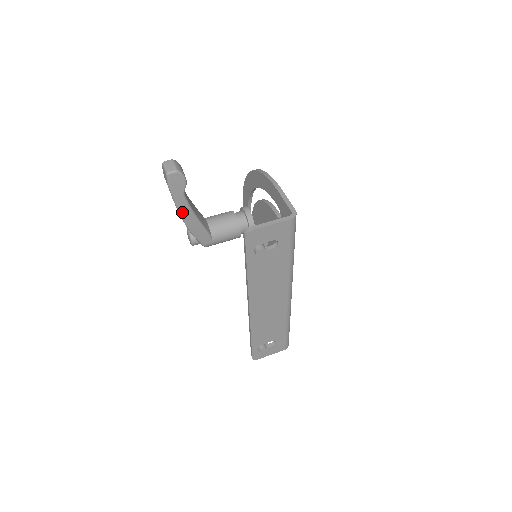
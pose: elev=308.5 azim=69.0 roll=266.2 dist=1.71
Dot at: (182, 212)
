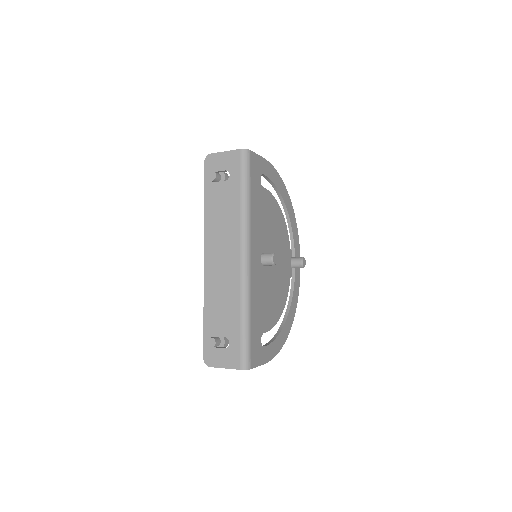
Dot at: occluded
